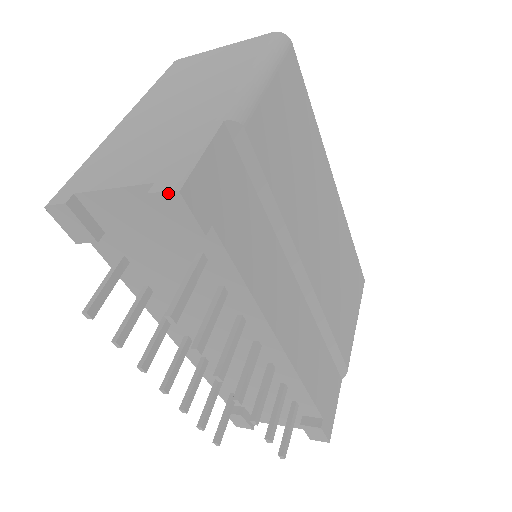
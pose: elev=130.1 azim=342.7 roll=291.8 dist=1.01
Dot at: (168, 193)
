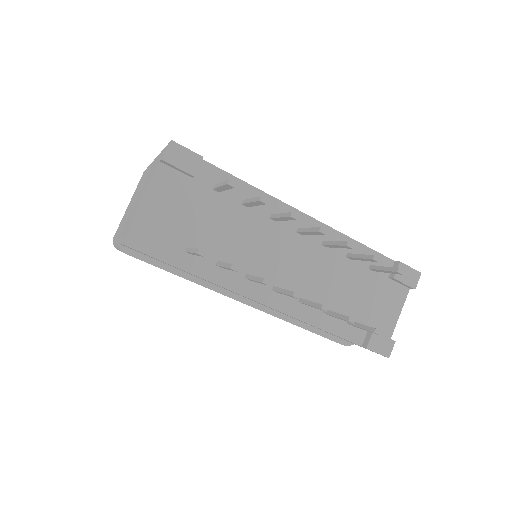
Dot at: (168, 147)
